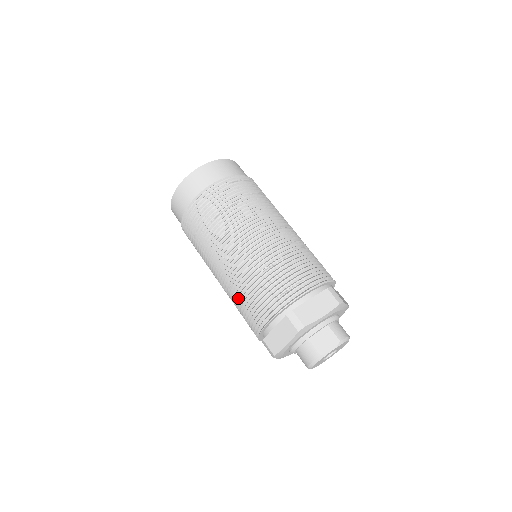
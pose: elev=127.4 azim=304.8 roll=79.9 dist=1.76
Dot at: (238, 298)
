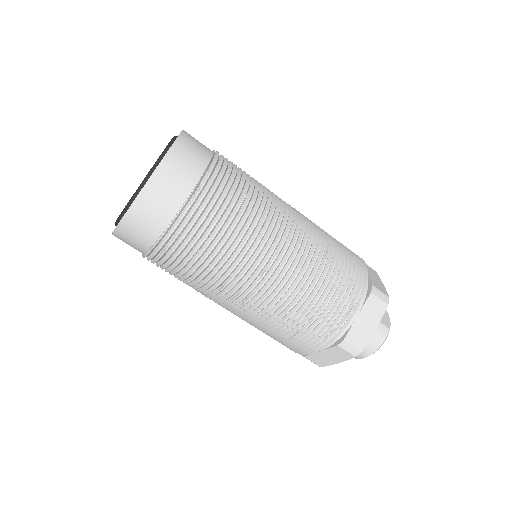
Dot at: (306, 299)
